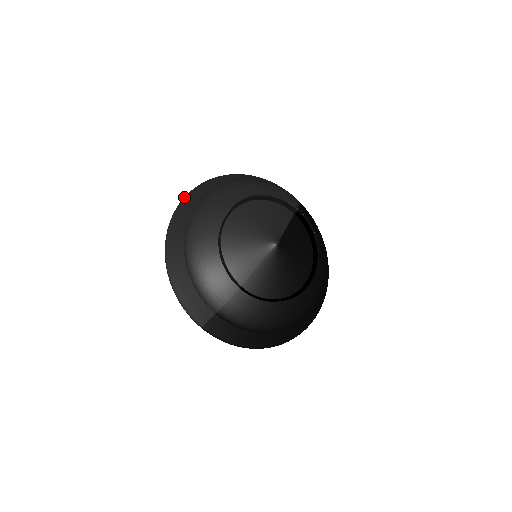
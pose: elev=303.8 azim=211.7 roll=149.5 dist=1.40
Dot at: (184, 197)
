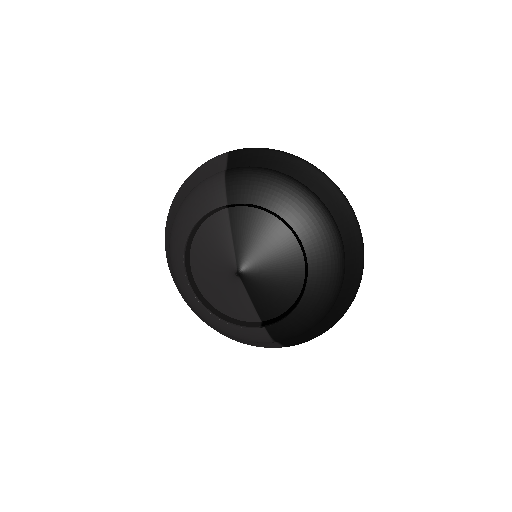
Dot at: occluded
